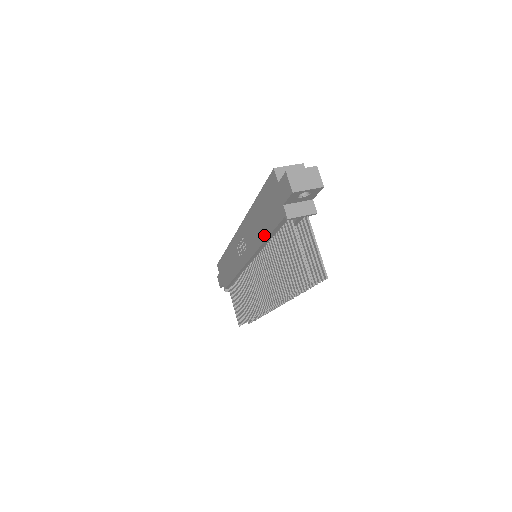
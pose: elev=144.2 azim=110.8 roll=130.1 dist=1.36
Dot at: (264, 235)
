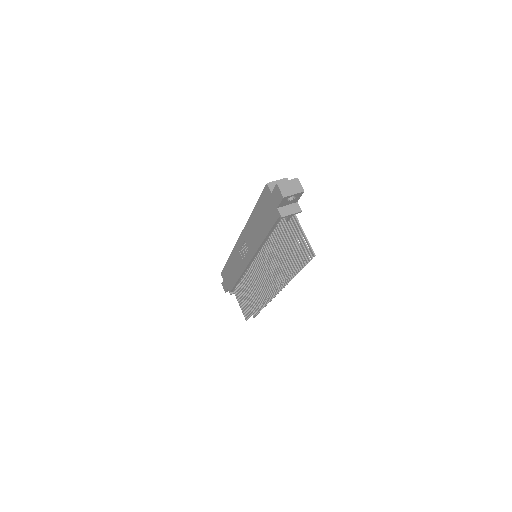
Dot at: (263, 235)
